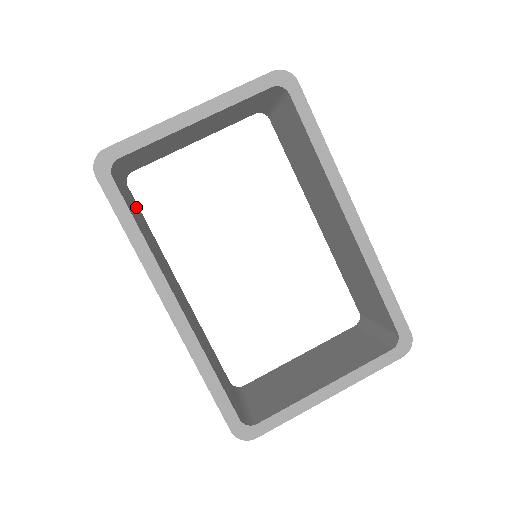
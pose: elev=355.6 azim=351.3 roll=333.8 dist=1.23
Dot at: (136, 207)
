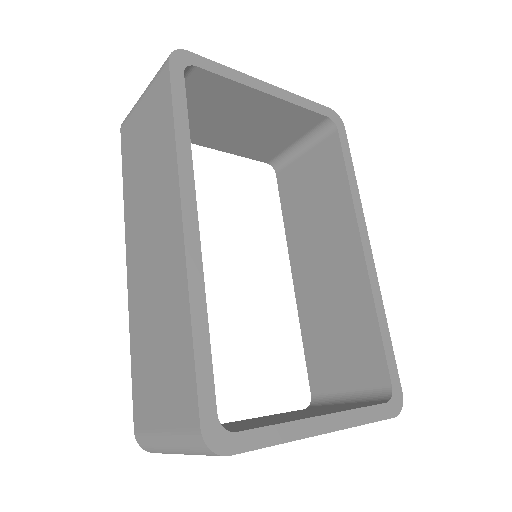
Dot at: occluded
